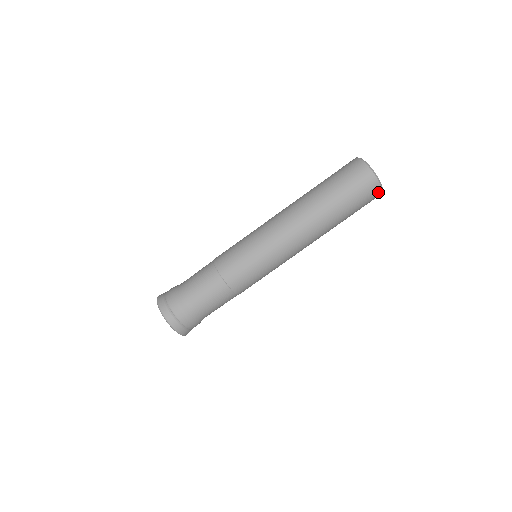
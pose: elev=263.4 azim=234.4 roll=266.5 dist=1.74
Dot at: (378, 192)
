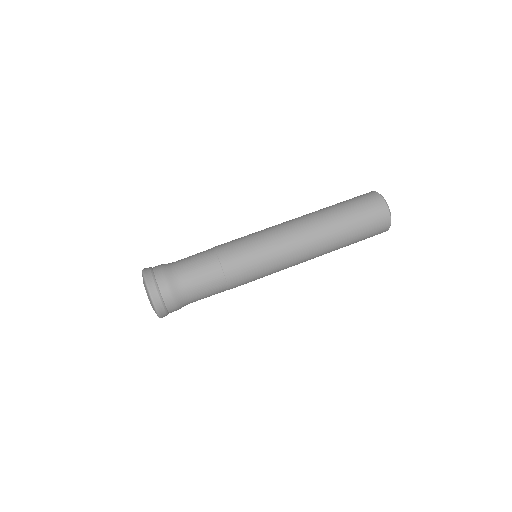
Dot at: (386, 226)
